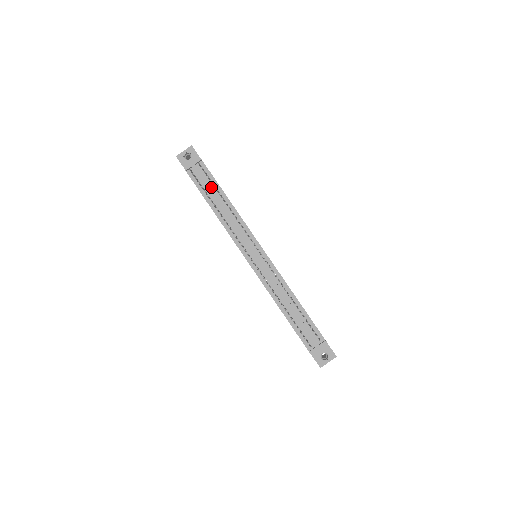
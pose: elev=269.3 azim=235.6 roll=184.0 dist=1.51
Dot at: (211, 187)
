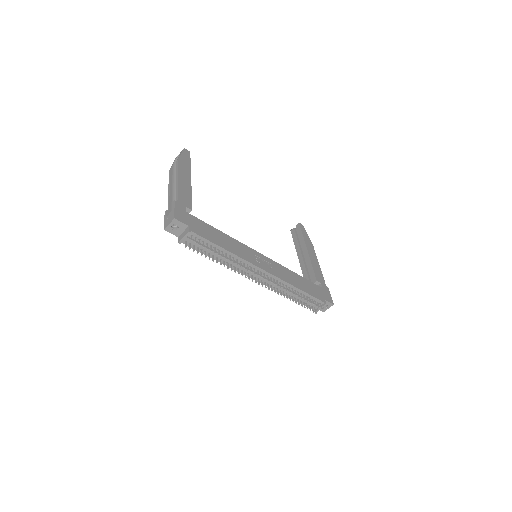
Dot at: occluded
